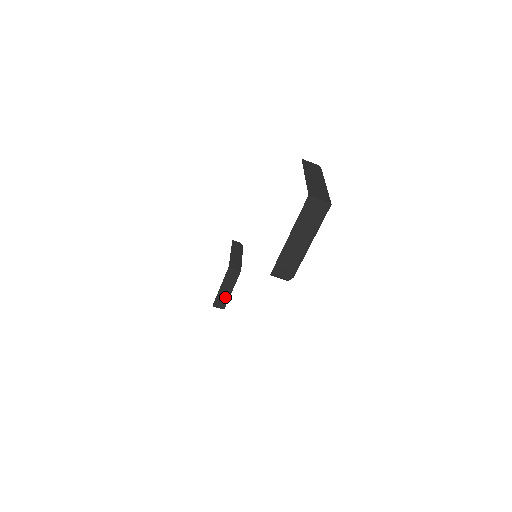
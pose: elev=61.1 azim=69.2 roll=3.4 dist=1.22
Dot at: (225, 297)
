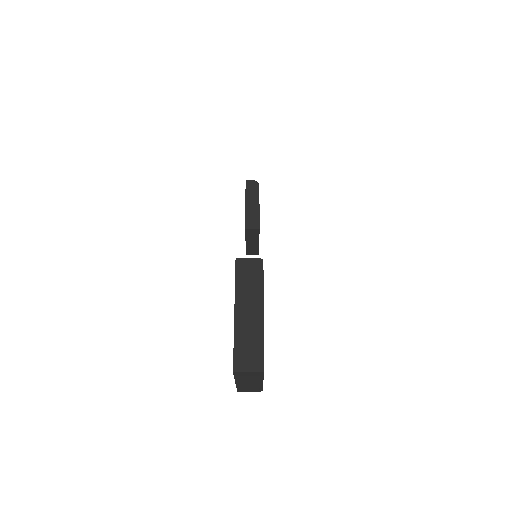
Dot at: (255, 247)
